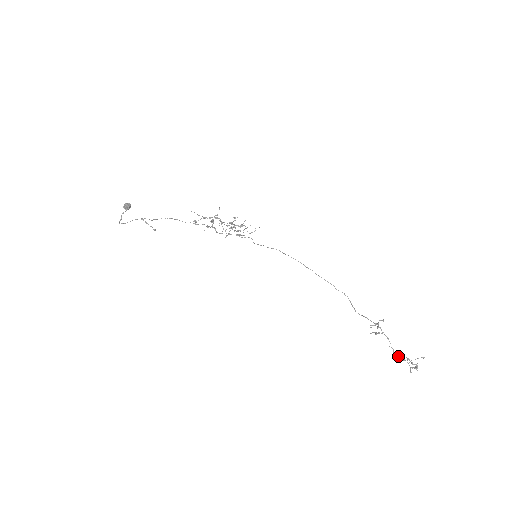
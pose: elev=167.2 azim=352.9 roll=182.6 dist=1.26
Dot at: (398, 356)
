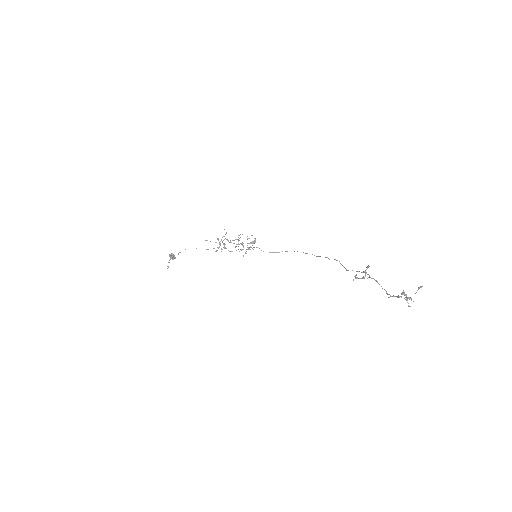
Dot at: occluded
